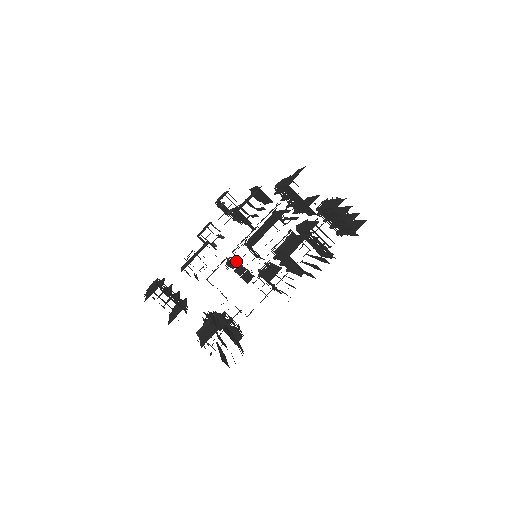
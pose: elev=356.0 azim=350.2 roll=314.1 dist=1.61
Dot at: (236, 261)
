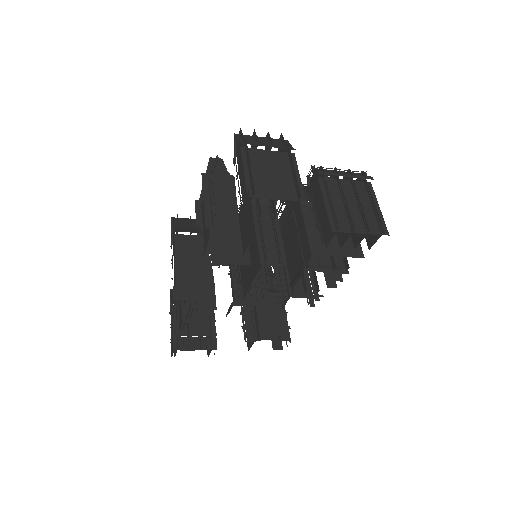
Dot at: (236, 281)
